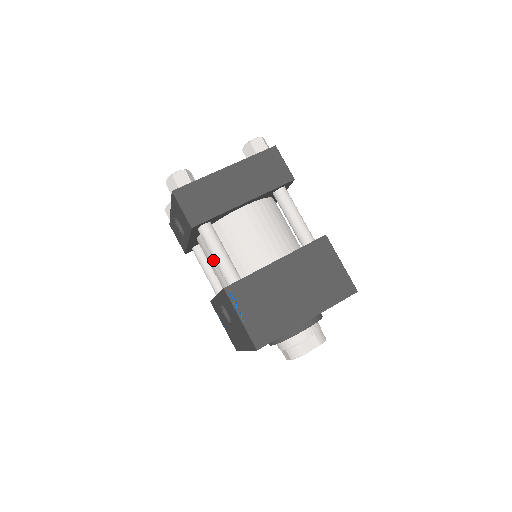
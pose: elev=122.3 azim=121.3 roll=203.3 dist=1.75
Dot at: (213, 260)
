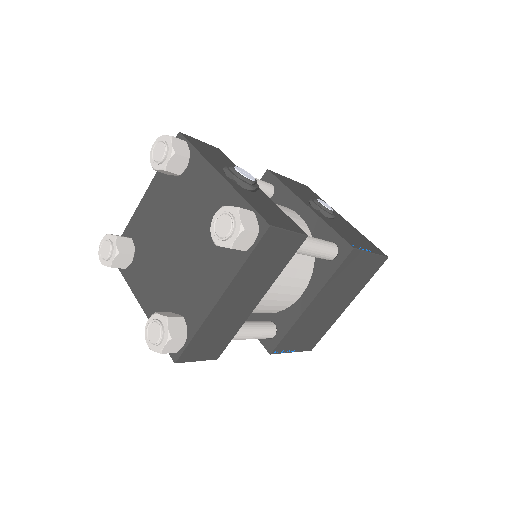
Dot at: occluded
